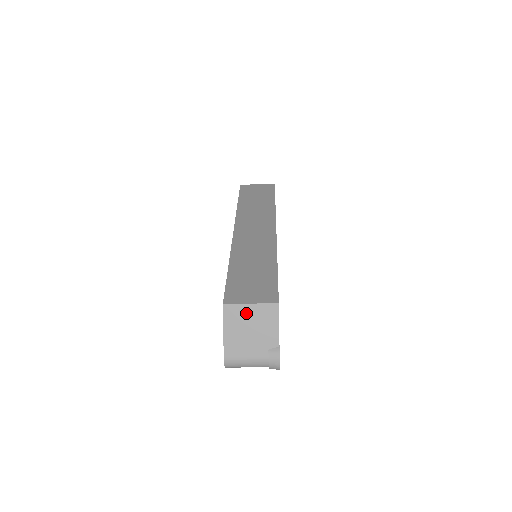
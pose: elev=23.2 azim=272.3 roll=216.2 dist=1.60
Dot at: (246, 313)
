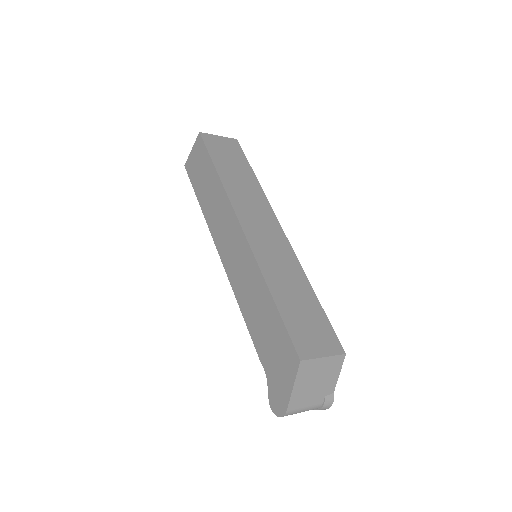
Dot at: (318, 367)
